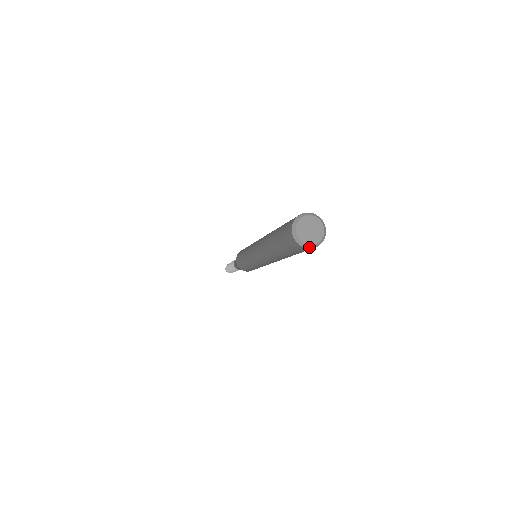
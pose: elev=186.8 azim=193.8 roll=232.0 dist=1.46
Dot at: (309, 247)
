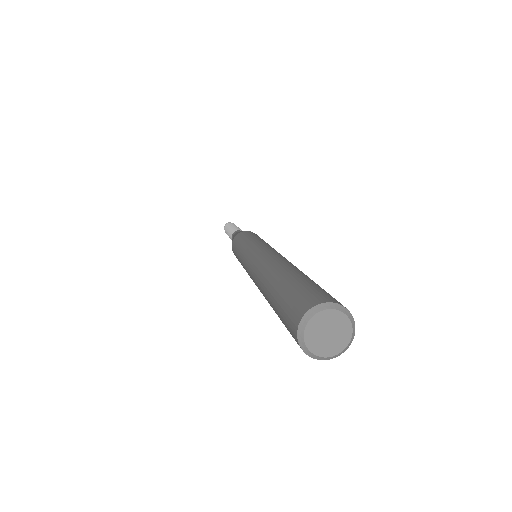
Dot at: occluded
